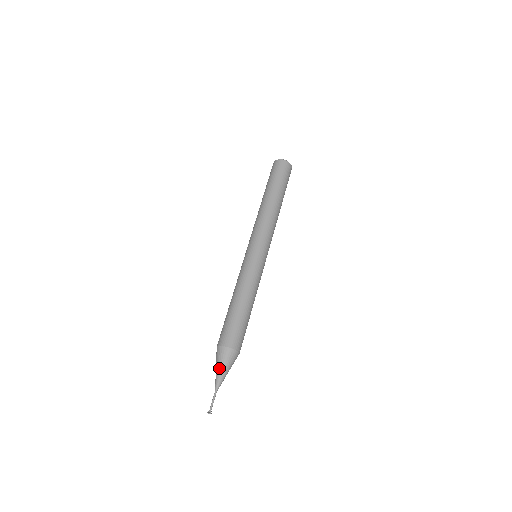
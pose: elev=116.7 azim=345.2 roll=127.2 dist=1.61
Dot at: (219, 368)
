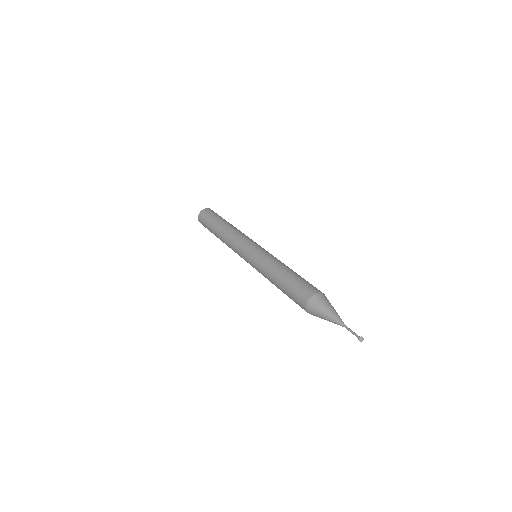
Dot at: (331, 308)
